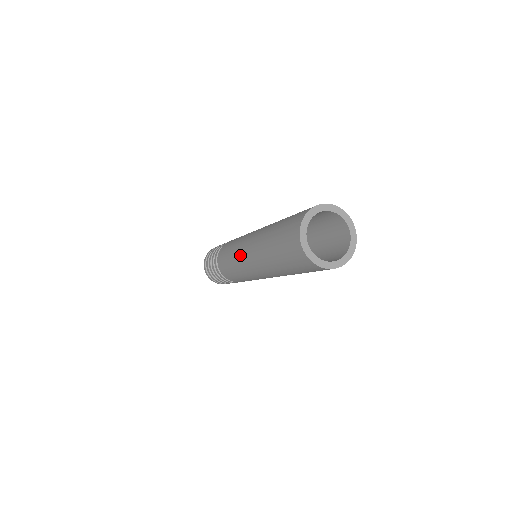
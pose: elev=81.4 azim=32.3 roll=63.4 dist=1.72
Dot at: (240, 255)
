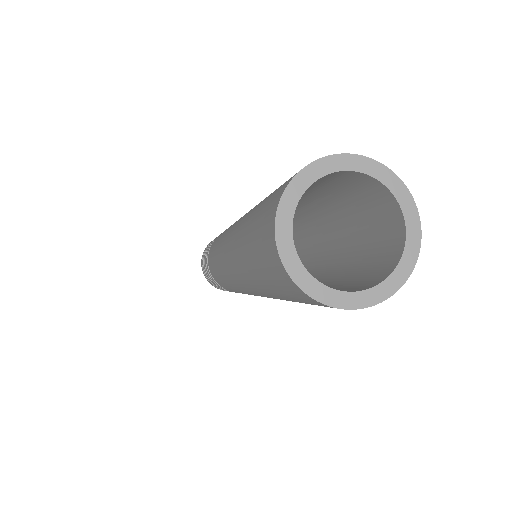
Dot at: (223, 269)
